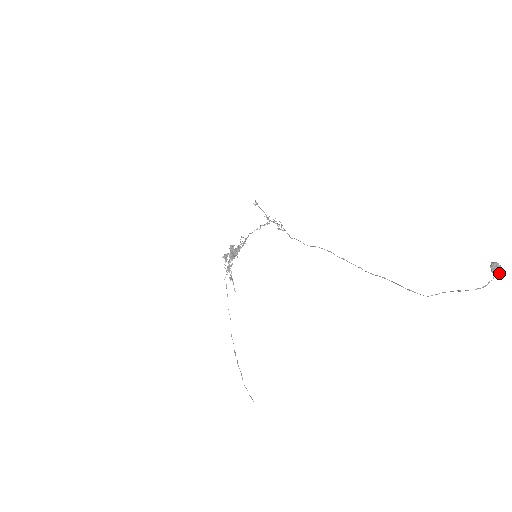
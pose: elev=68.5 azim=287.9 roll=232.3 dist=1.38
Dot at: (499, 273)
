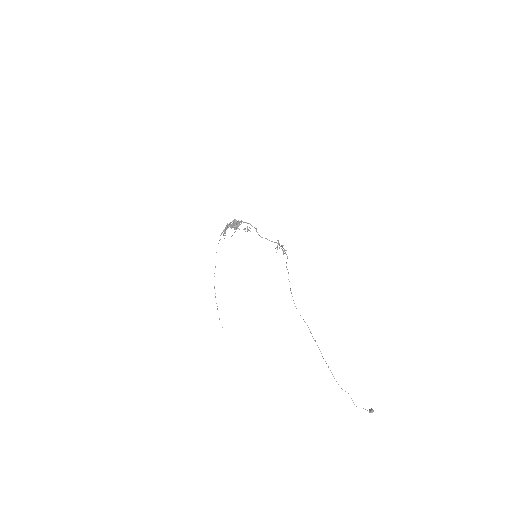
Dot at: (371, 412)
